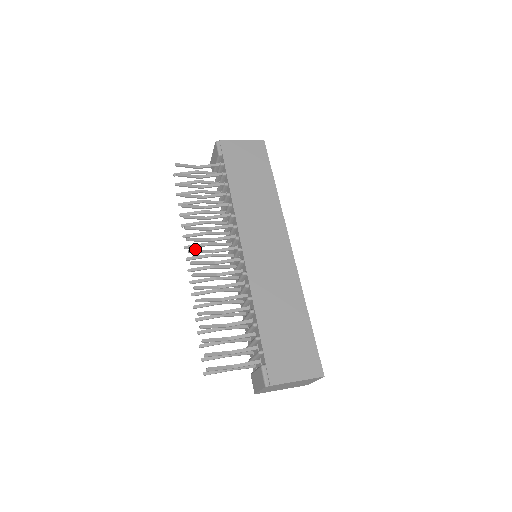
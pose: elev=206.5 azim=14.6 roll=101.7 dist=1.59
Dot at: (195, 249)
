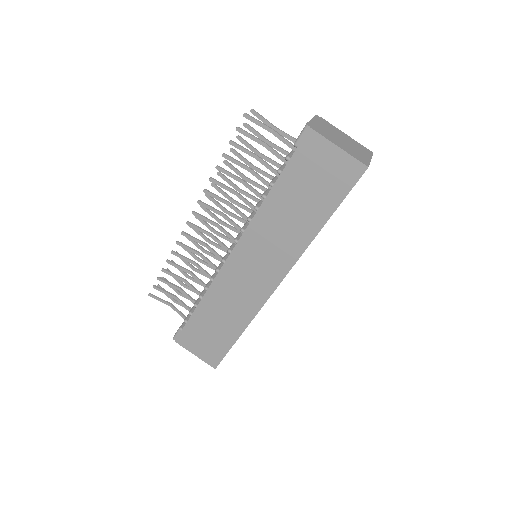
Dot at: (200, 214)
